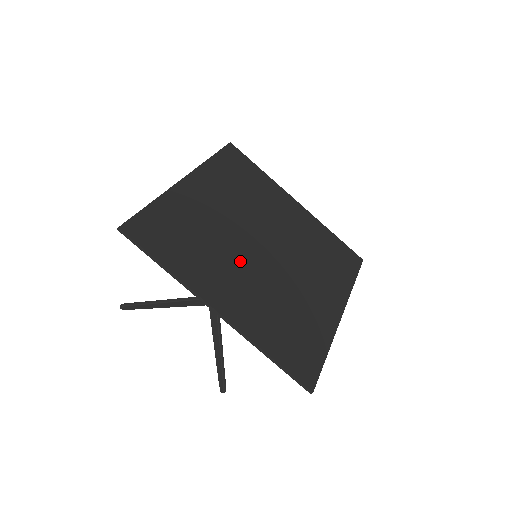
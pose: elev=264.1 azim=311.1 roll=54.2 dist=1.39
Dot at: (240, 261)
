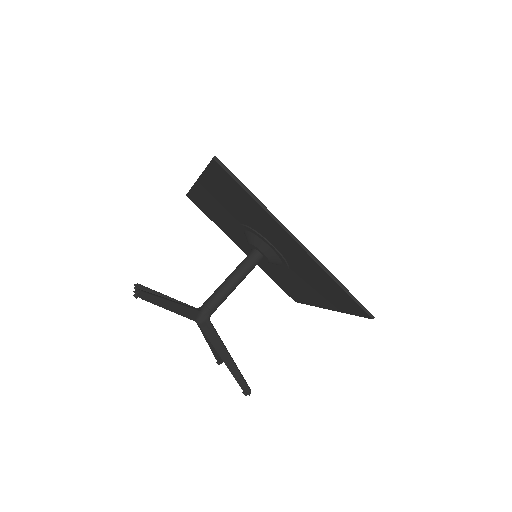
Dot at: occluded
